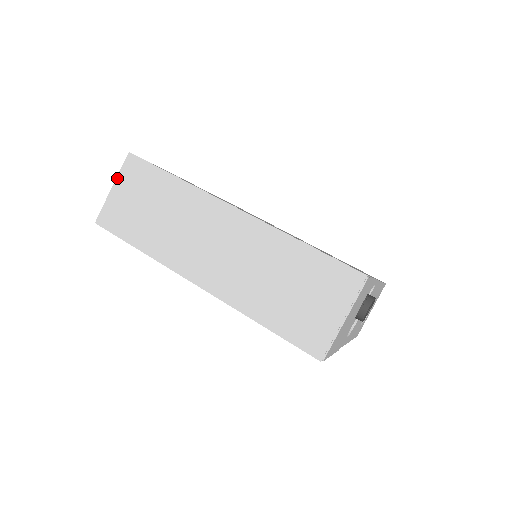
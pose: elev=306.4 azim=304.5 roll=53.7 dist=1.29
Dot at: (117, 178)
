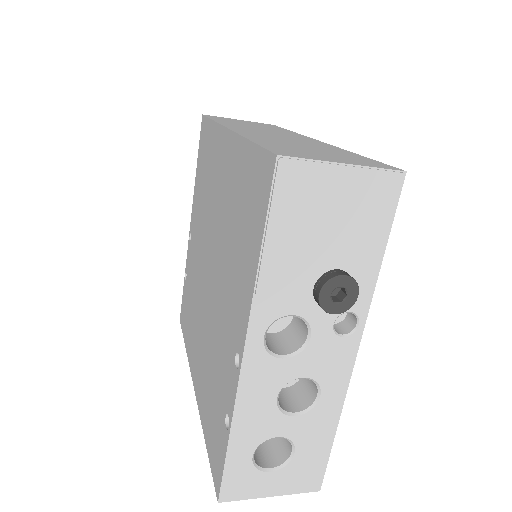
Dot at: (249, 121)
